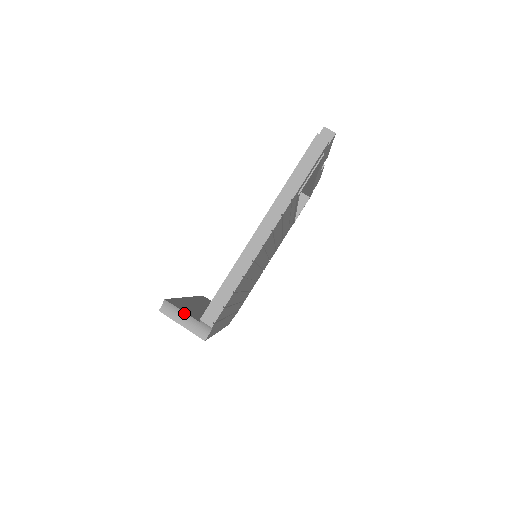
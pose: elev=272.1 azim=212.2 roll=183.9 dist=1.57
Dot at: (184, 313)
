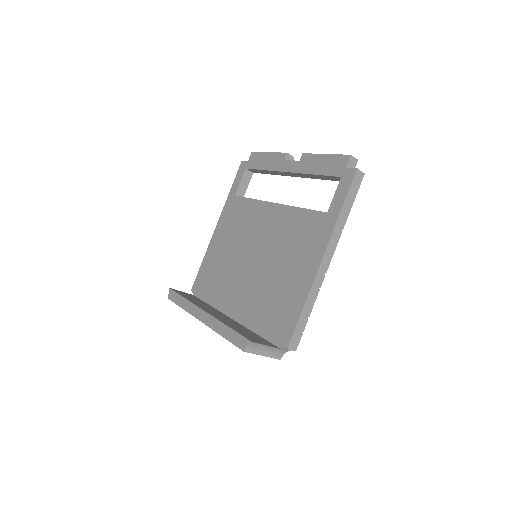
Dot at: (267, 346)
